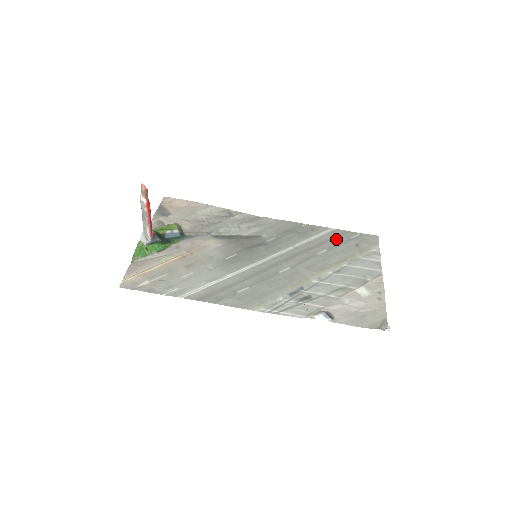
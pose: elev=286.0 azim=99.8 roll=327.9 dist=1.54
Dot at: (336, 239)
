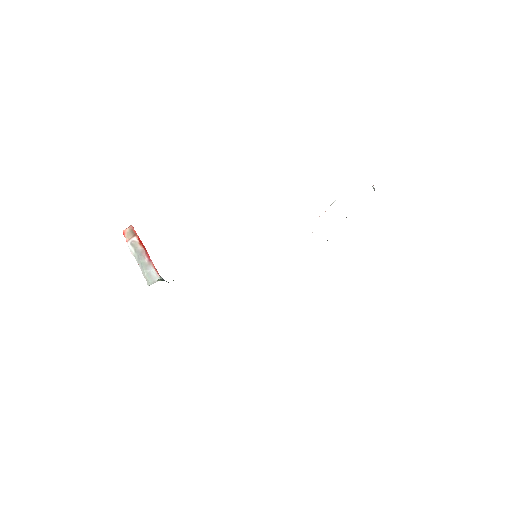
Dot at: occluded
